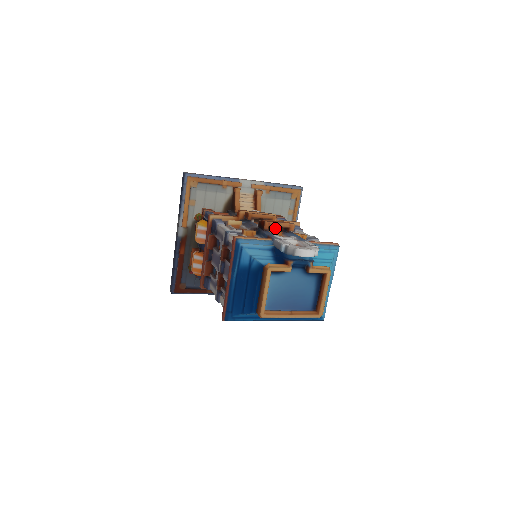
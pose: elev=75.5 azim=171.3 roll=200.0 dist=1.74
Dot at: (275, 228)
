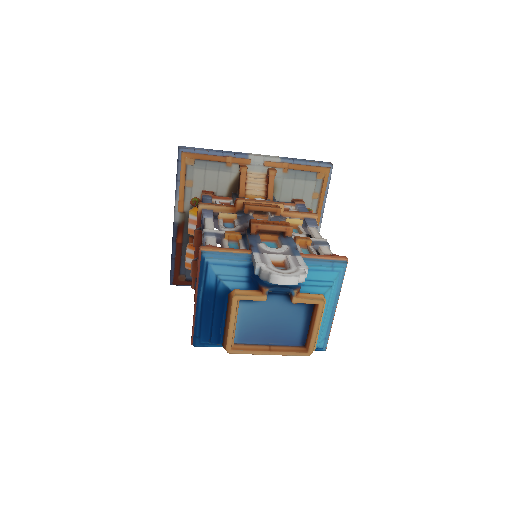
Dot at: occluded
